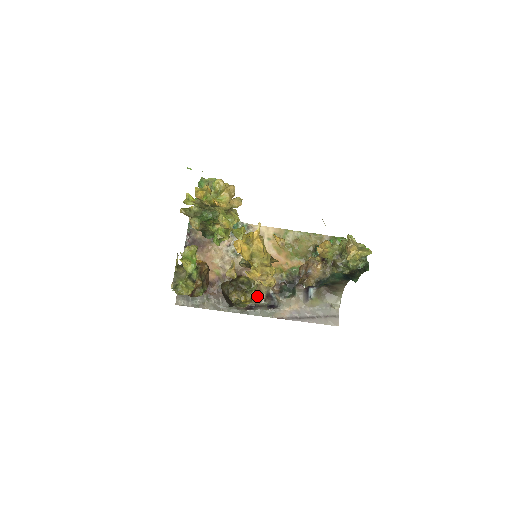
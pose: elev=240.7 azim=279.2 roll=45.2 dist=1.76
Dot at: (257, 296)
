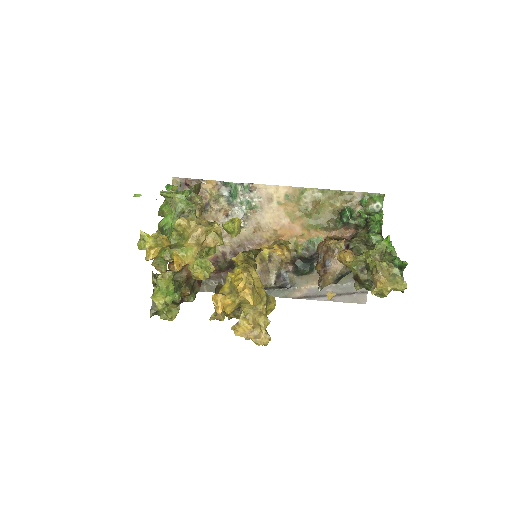
Dot at: (265, 278)
